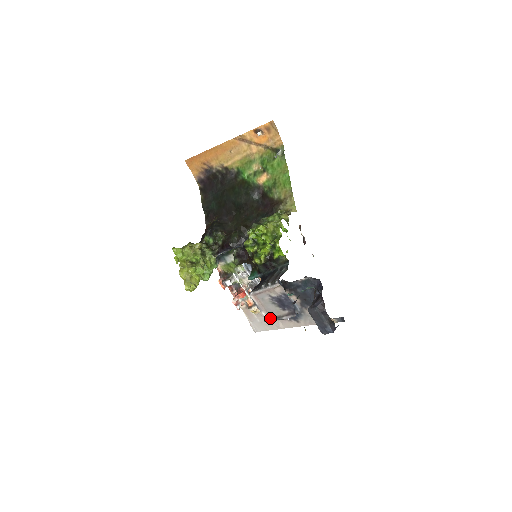
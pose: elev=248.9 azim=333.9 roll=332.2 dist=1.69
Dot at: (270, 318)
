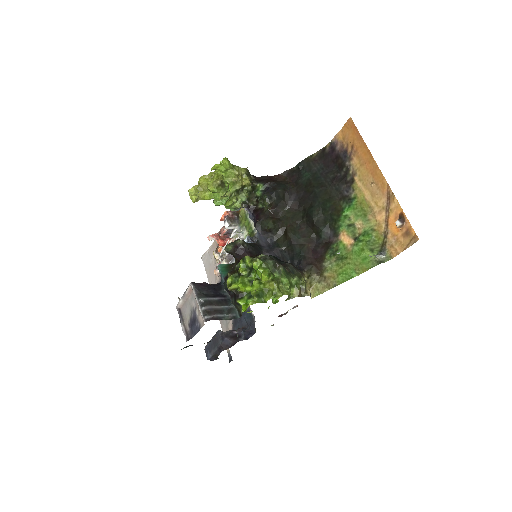
Dot at: (181, 308)
